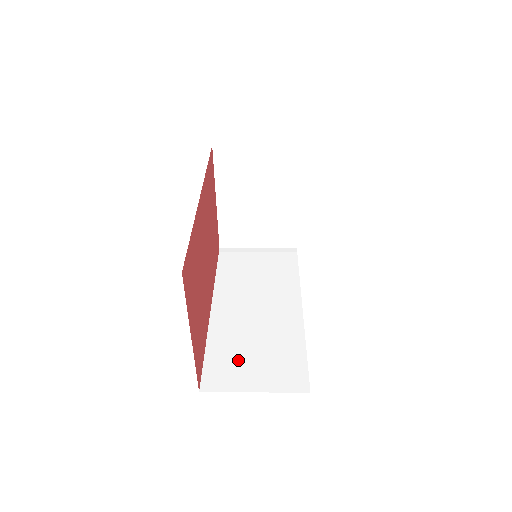
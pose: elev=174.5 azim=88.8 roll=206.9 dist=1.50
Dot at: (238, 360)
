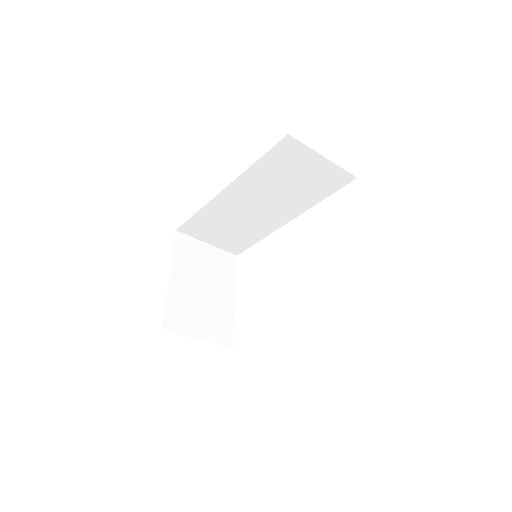
Dot at: occluded
